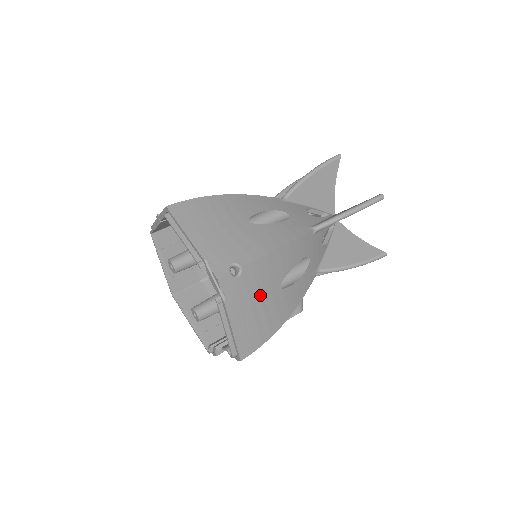
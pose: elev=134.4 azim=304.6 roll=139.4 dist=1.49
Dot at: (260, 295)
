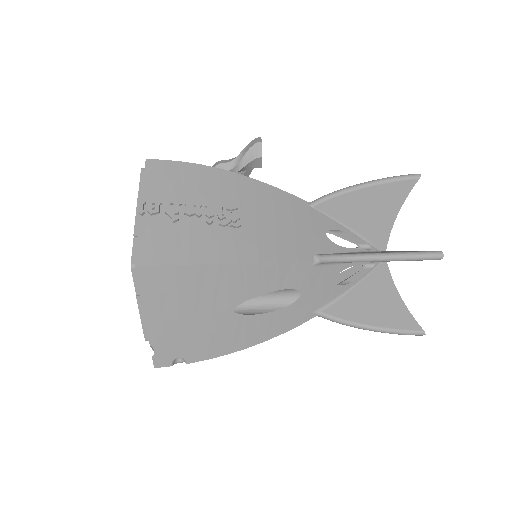
Dot at: occluded
